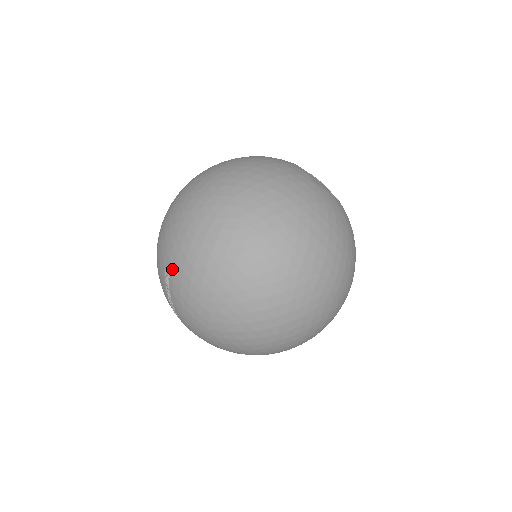
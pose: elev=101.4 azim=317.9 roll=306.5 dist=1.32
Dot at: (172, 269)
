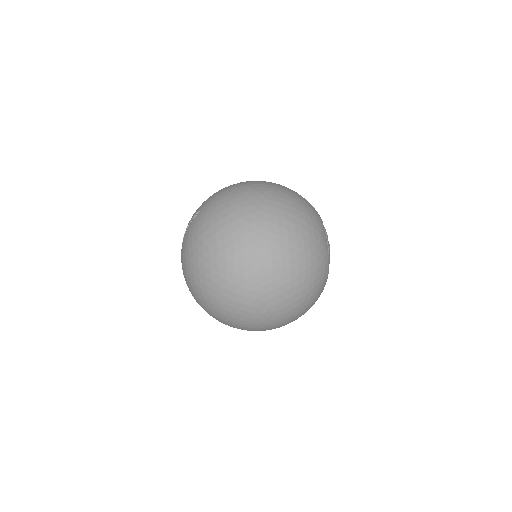
Dot at: (201, 212)
